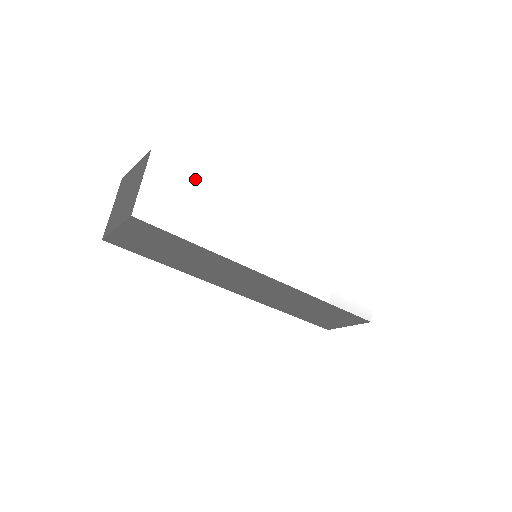
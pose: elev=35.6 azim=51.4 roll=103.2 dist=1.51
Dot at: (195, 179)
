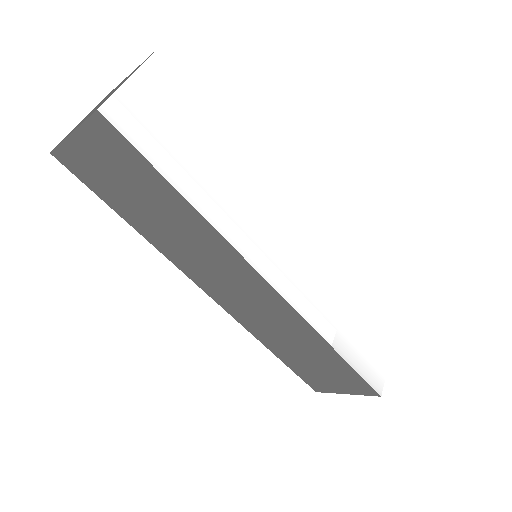
Dot at: (209, 112)
